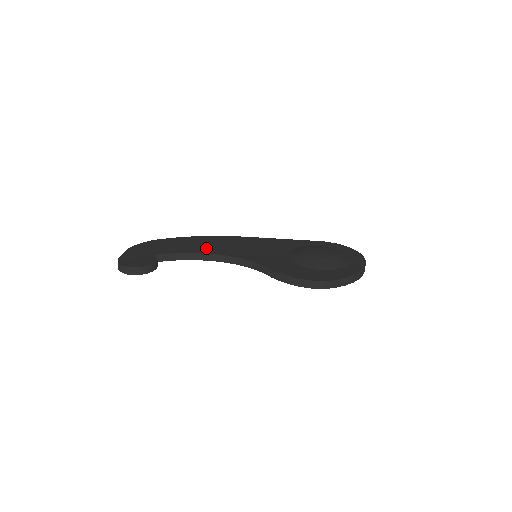
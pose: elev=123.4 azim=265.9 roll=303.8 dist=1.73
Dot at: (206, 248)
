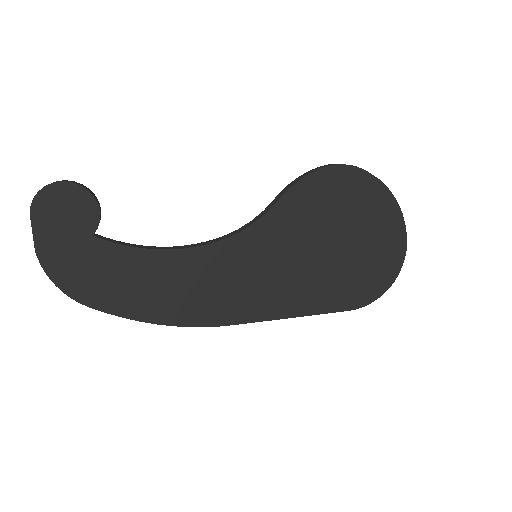
Dot at: occluded
